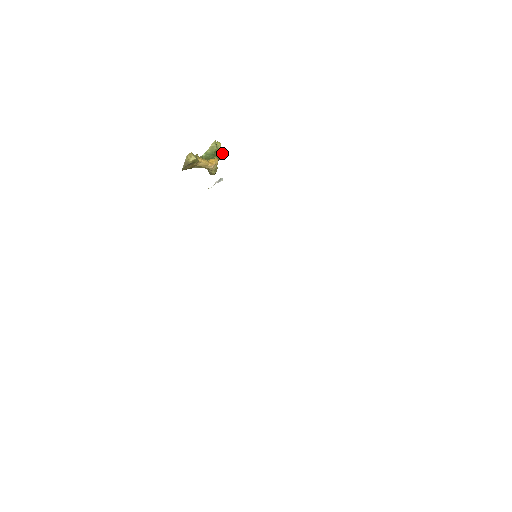
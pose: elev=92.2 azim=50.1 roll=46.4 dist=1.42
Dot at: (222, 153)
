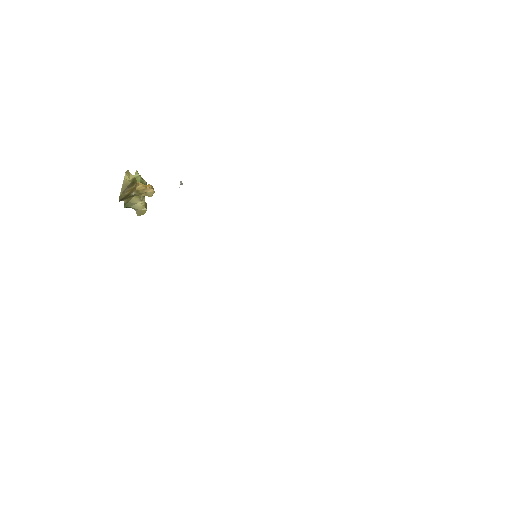
Dot at: occluded
